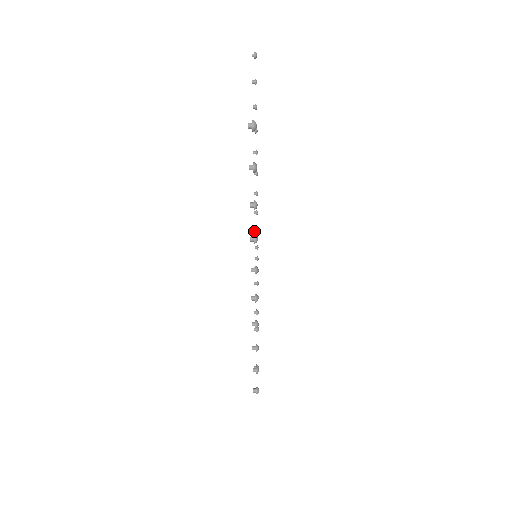
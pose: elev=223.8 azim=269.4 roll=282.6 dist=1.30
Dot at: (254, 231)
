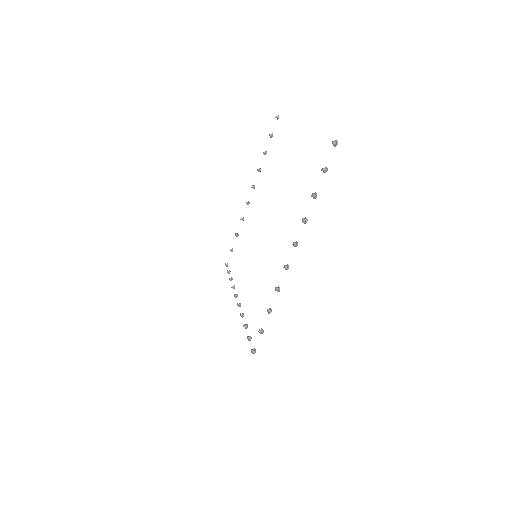
Dot at: (230, 250)
